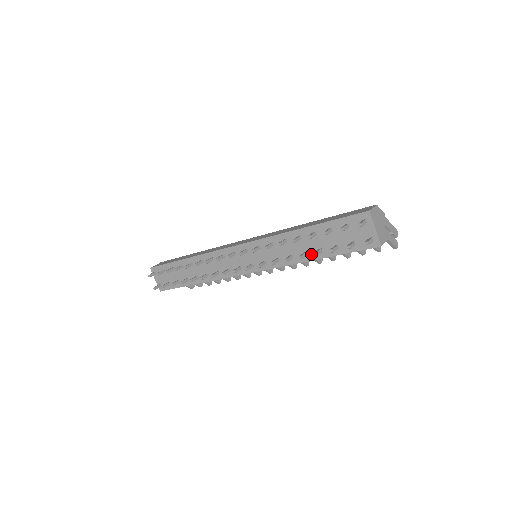
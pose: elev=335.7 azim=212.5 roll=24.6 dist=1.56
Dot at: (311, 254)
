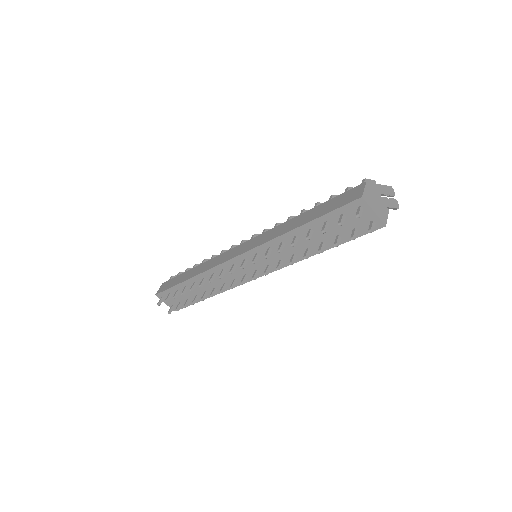
Dot at: (314, 249)
